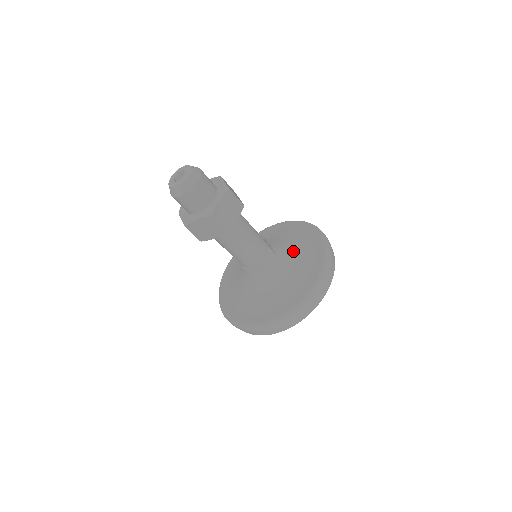
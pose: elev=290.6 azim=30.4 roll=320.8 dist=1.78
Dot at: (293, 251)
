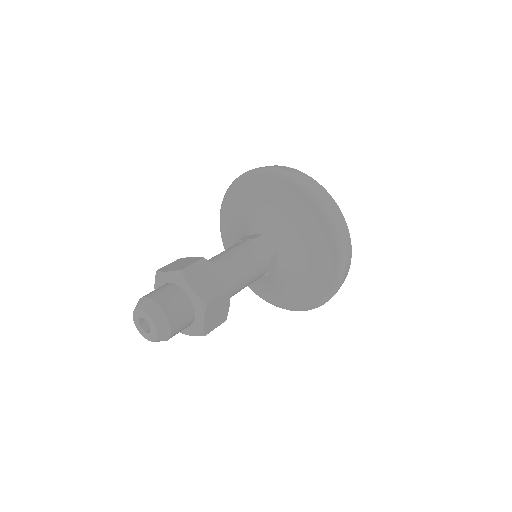
Dot at: (295, 238)
